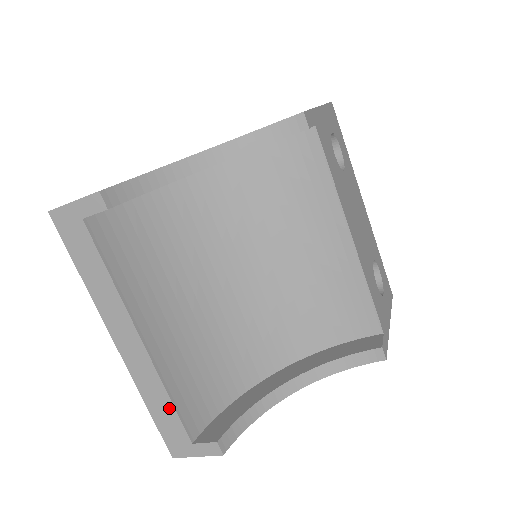
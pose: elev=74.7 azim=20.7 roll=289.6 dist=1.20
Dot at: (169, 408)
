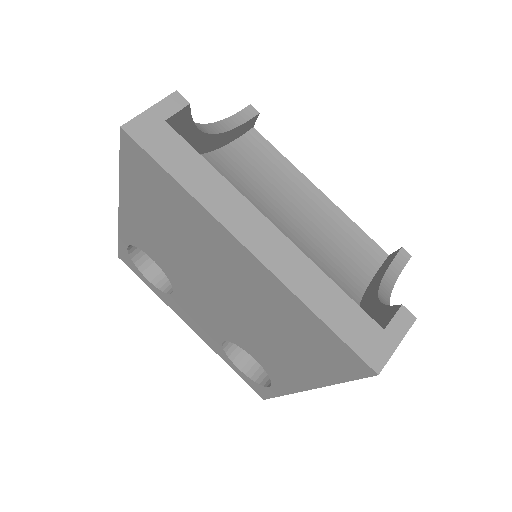
Dot at: (339, 296)
